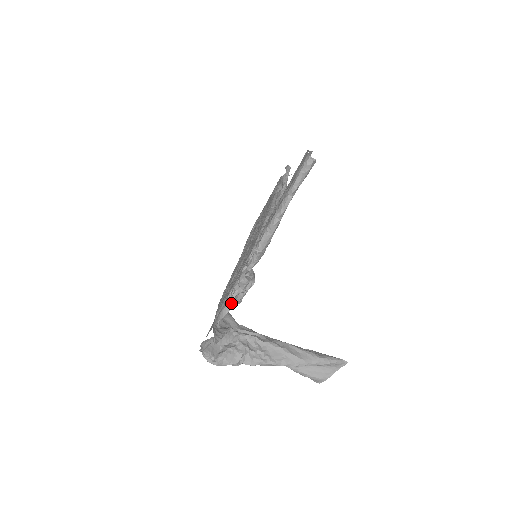
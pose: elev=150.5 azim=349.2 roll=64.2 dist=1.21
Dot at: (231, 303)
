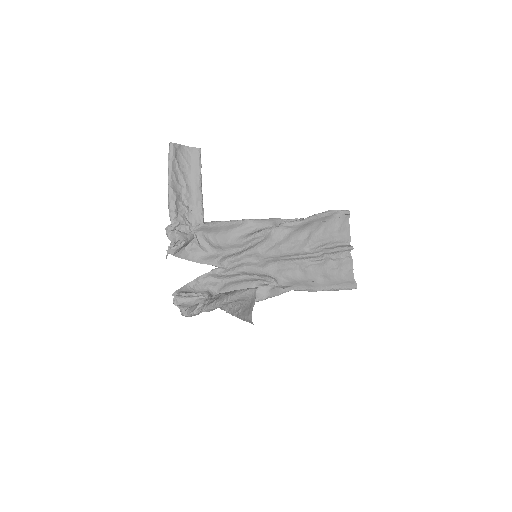
Dot at: (168, 252)
